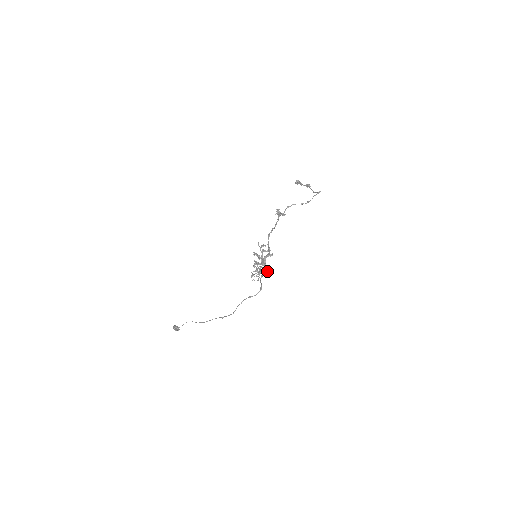
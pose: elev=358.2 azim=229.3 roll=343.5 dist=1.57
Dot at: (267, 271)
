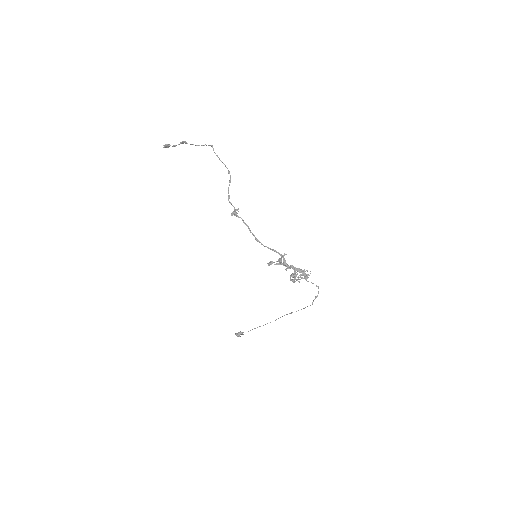
Dot at: (304, 271)
